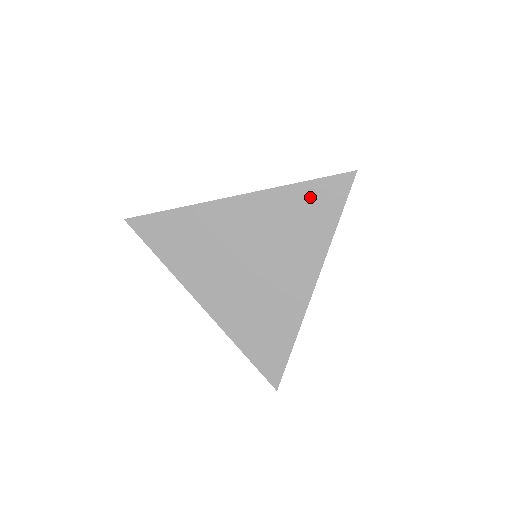
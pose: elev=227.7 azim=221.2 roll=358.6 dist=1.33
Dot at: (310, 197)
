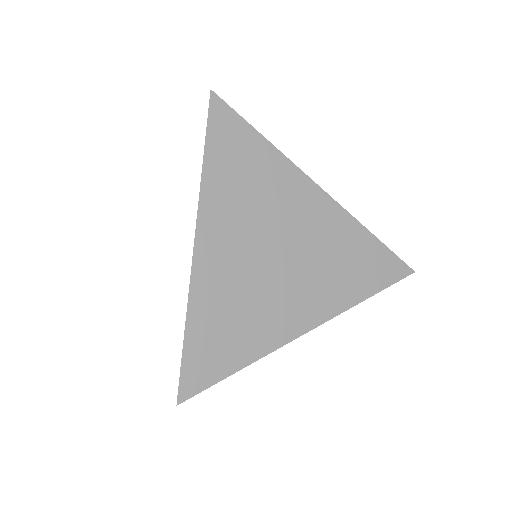
Dot at: (371, 254)
